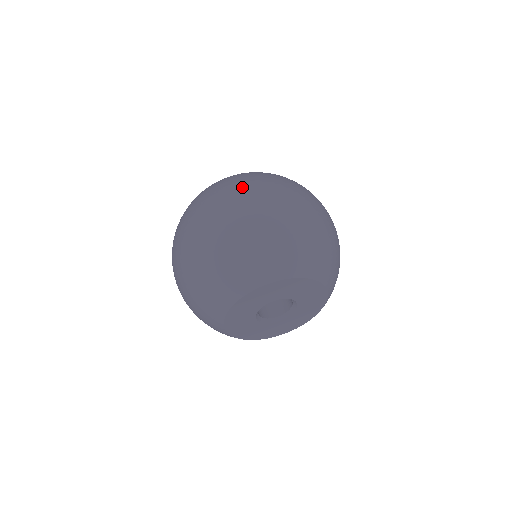
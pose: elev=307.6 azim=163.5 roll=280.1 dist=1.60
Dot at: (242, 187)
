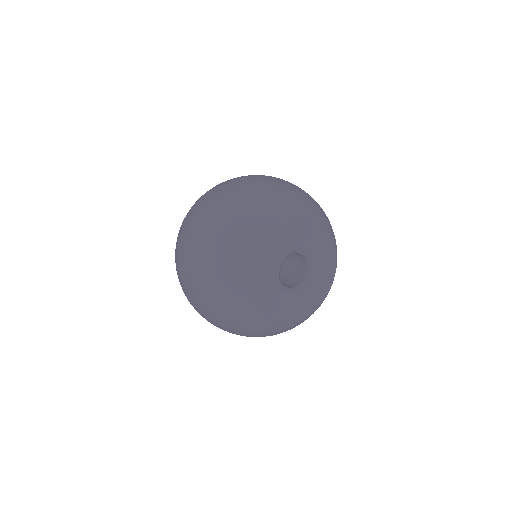
Dot at: occluded
